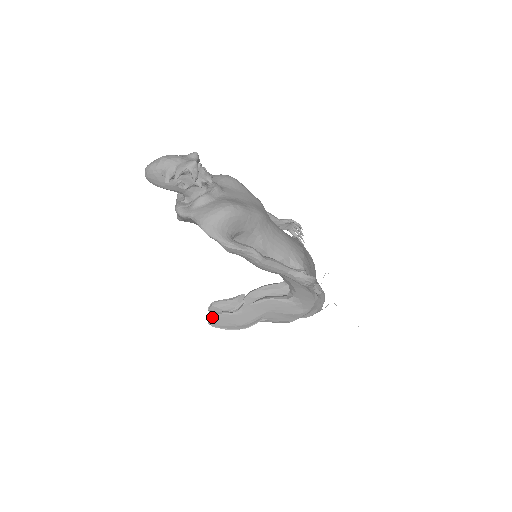
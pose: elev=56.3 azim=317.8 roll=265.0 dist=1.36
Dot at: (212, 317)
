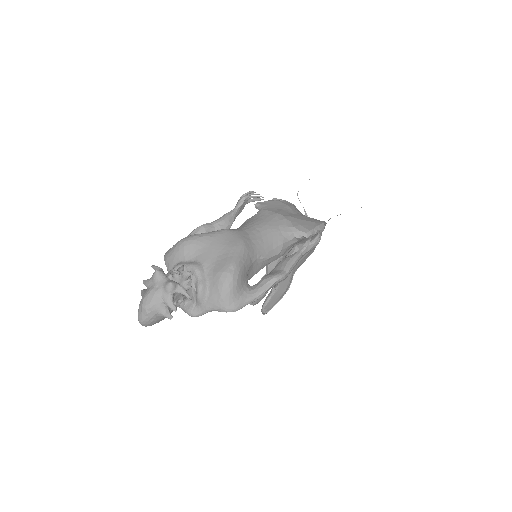
Dot at: occluded
